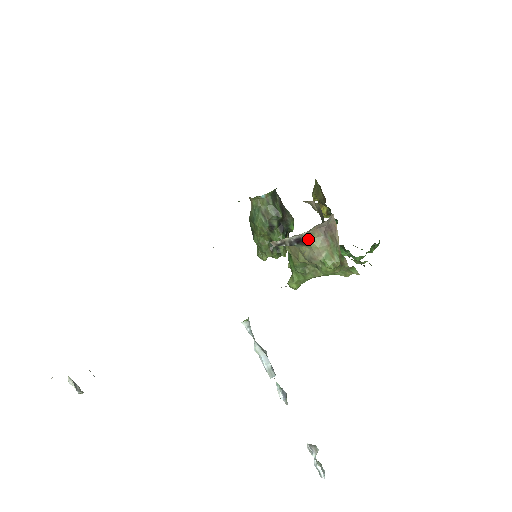
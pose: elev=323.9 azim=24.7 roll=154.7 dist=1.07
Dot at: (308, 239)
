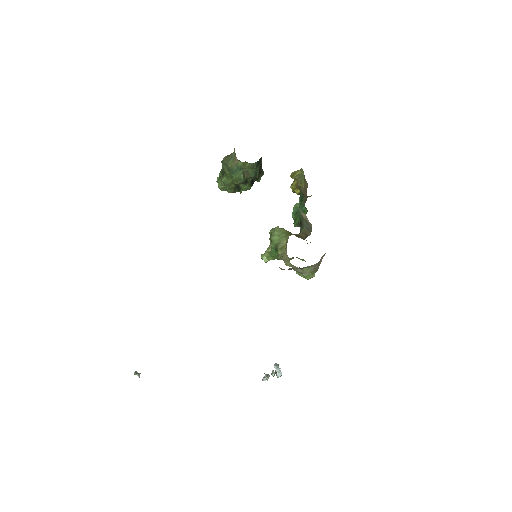
Dot at: (305, 268)
